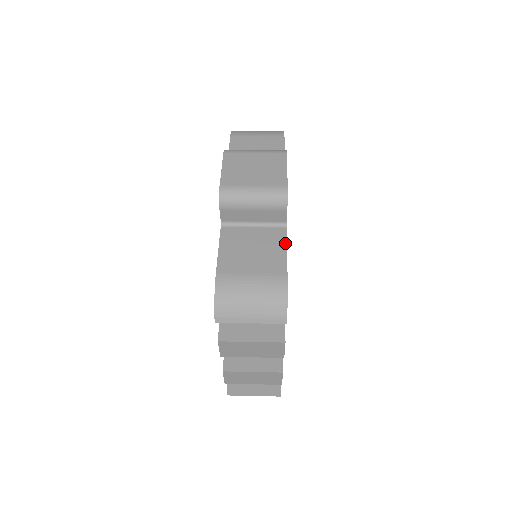
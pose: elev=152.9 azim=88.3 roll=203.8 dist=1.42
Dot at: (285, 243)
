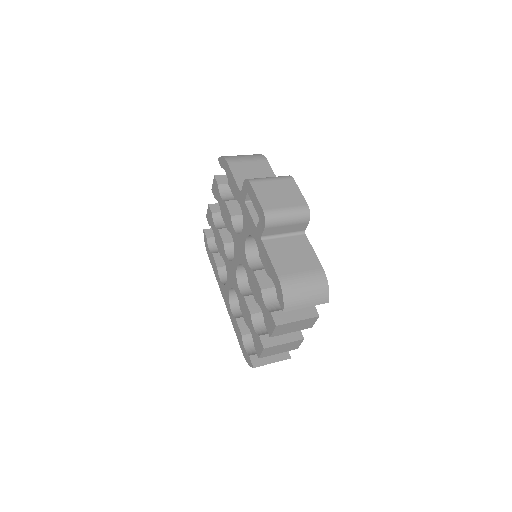
Dot at: (311, 246)
